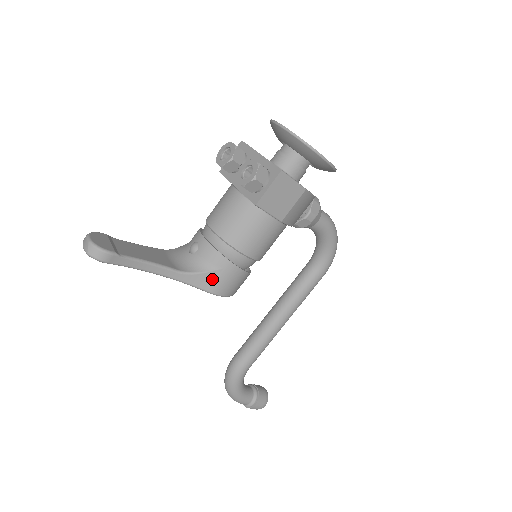
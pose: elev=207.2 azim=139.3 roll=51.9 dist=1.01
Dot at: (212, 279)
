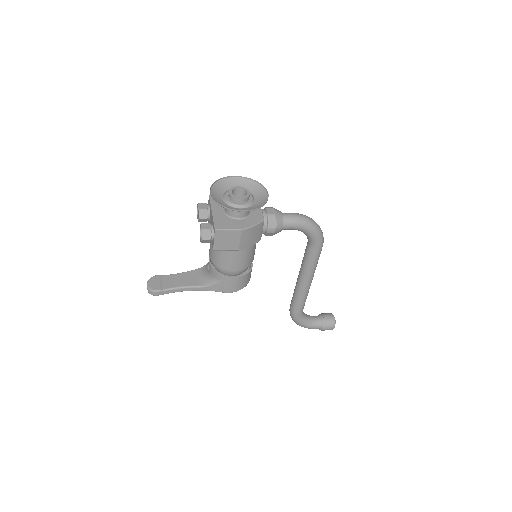
Dot at: (221, 286)
